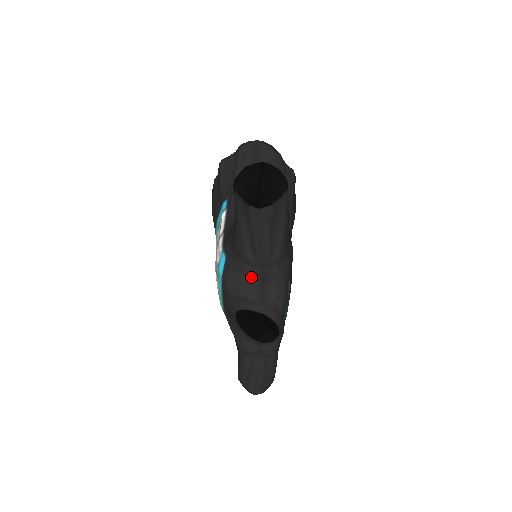
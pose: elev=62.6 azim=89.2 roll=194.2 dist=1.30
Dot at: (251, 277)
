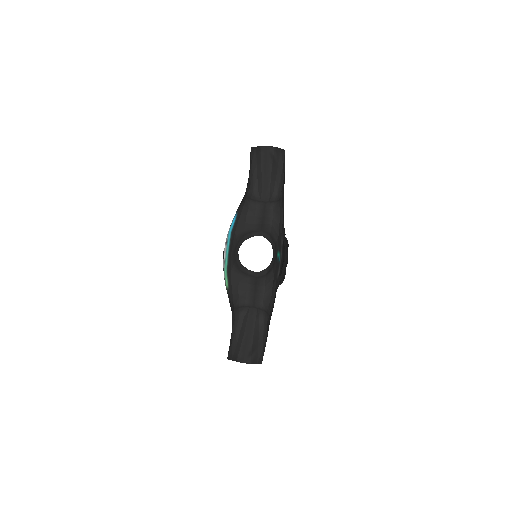
Dot at: (255, 213)
